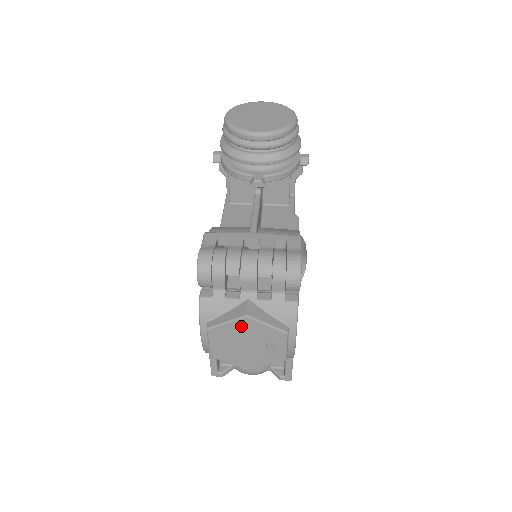
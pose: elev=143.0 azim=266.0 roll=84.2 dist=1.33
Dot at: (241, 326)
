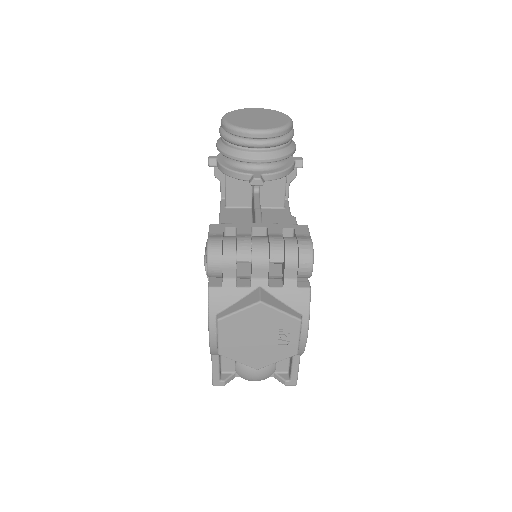
Dot at: (254, 314)
